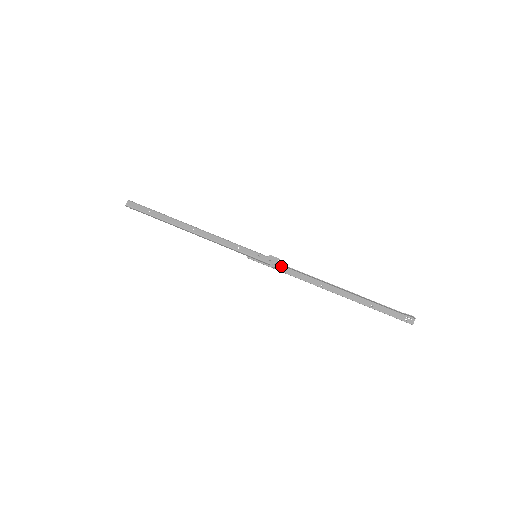
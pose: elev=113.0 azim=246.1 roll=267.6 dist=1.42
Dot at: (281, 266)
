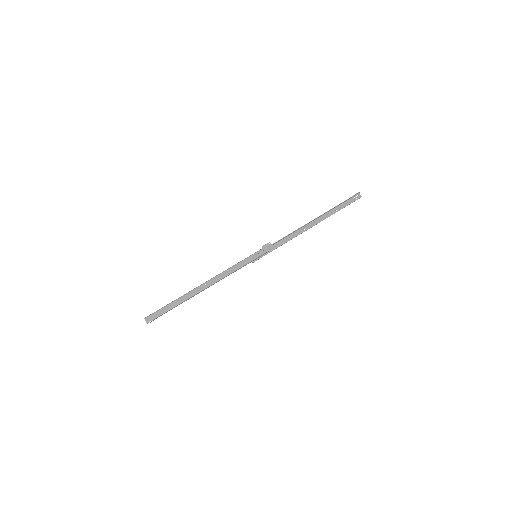
Dot at: (274, 245)
